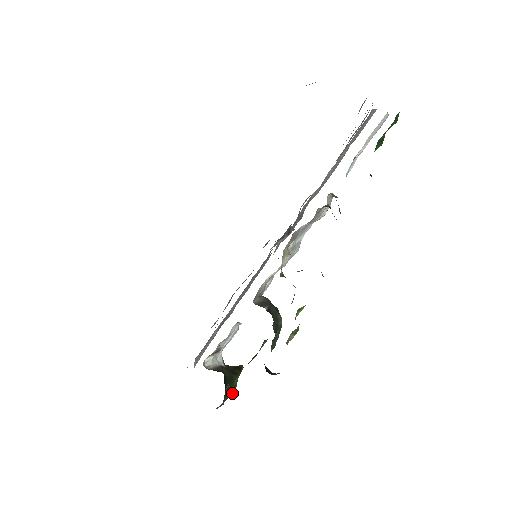
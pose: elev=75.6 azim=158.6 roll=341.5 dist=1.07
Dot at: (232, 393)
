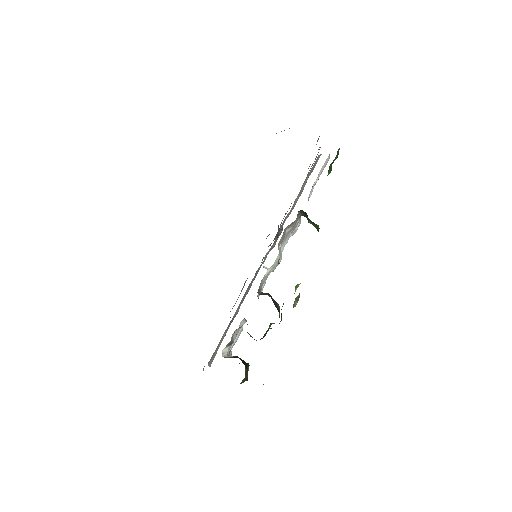
Dot at: (247, 378)
